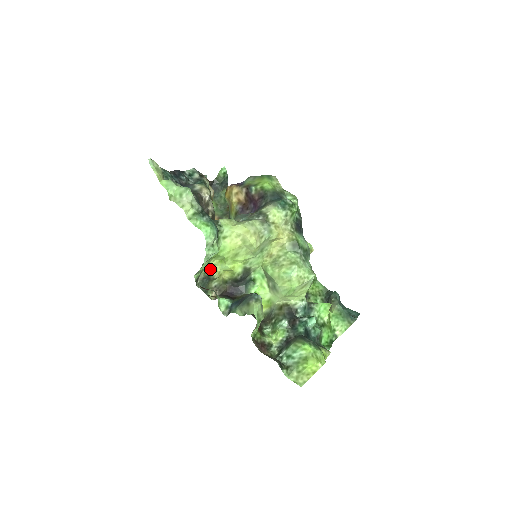
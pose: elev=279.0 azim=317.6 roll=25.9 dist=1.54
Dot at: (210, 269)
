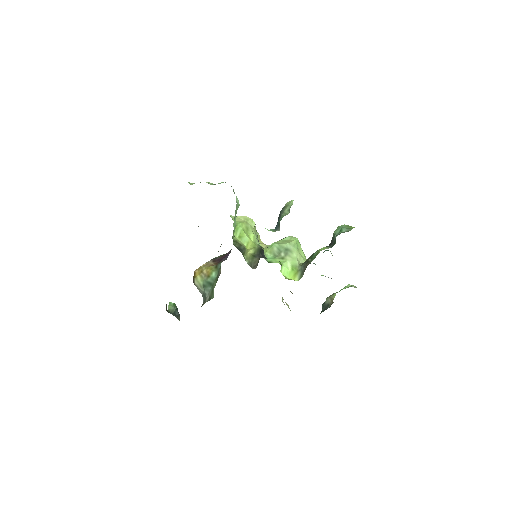
Dot at: (236, 242)
